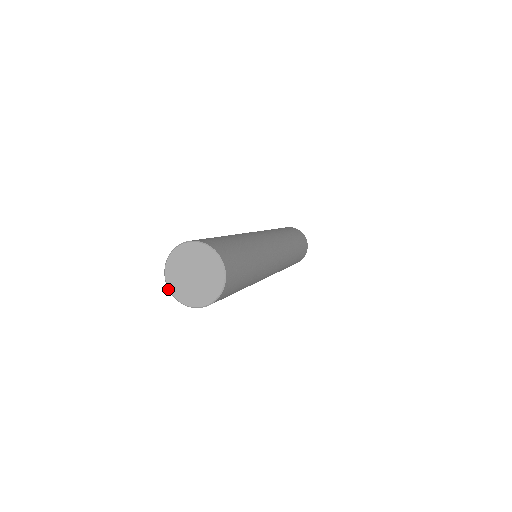
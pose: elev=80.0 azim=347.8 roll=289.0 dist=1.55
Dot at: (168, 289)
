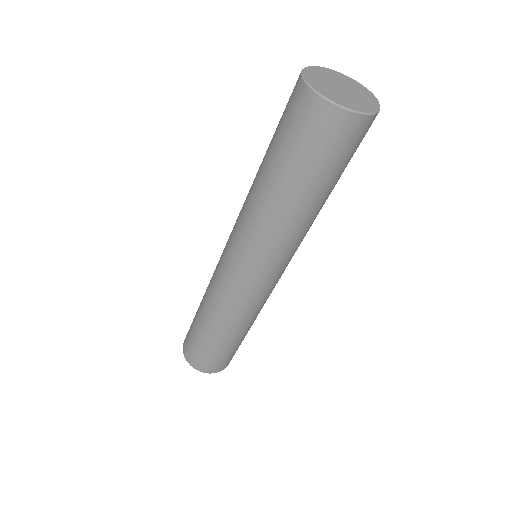
Dot at: (325, 99)
